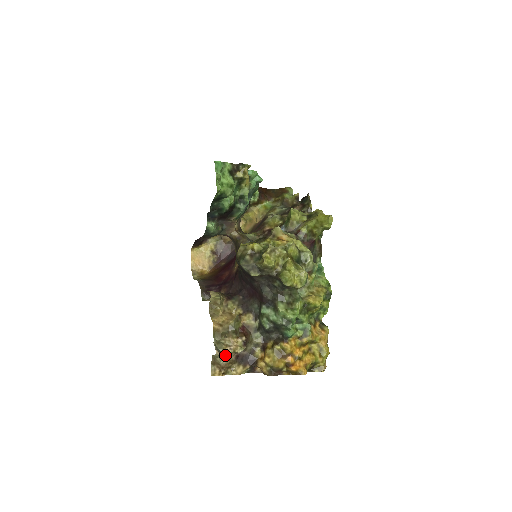
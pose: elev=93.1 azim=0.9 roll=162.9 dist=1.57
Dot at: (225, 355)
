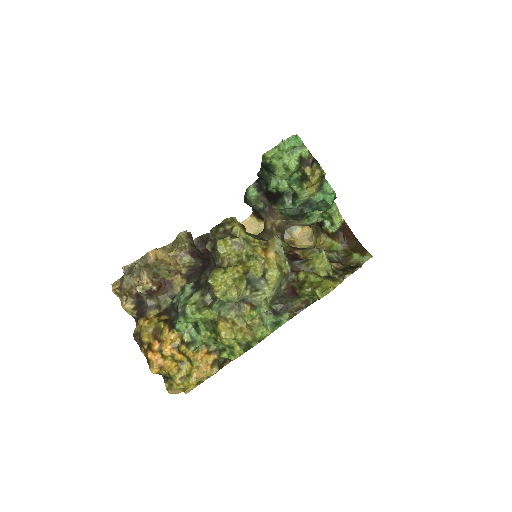
Dot at: (131, 281)
